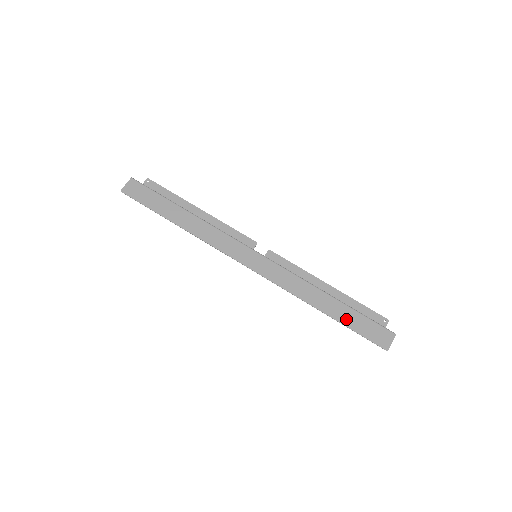
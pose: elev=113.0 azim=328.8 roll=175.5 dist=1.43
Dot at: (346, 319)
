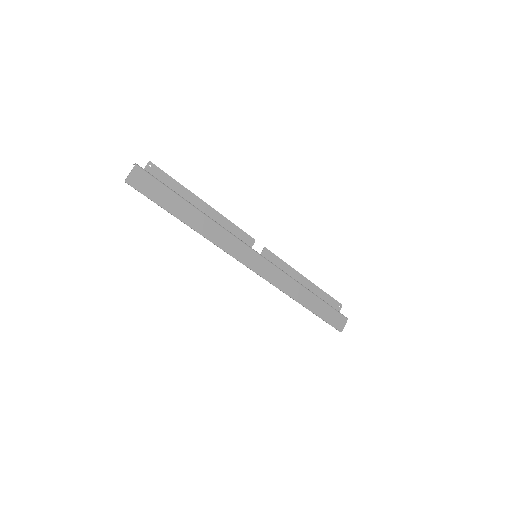
Dot at: (319, 310)
